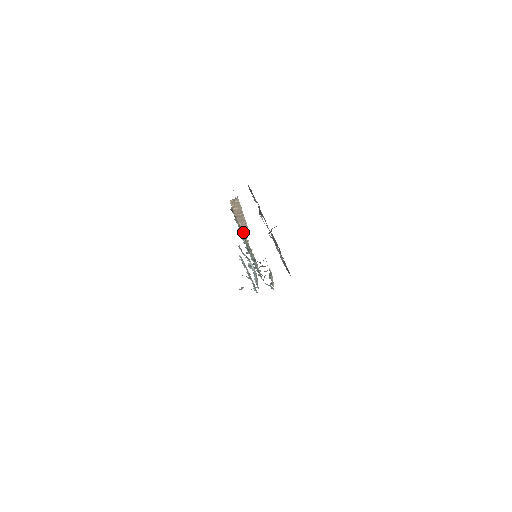
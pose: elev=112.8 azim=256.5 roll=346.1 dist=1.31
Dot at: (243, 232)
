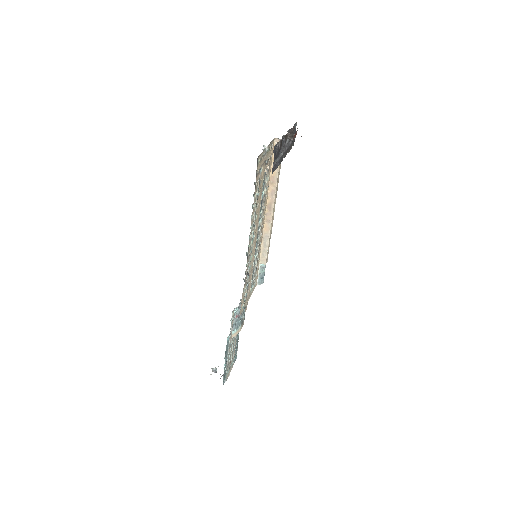
Dot at: (266, 161)
